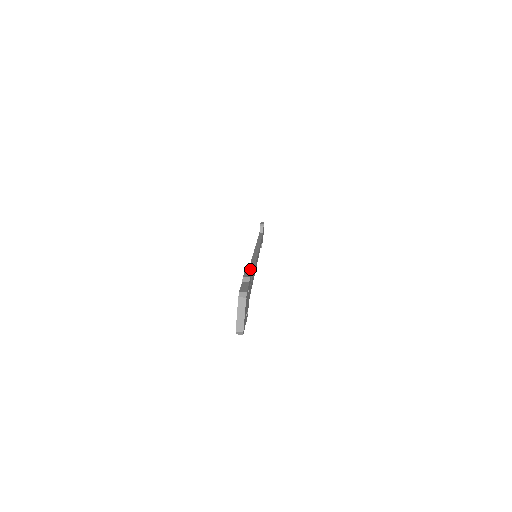
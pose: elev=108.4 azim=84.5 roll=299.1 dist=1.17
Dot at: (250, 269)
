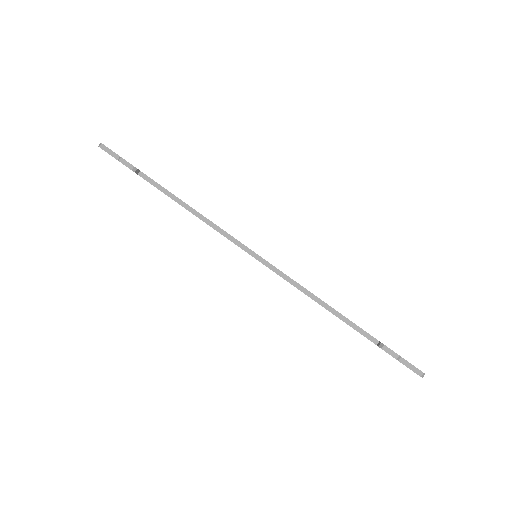
Dot at: (328, 309)
